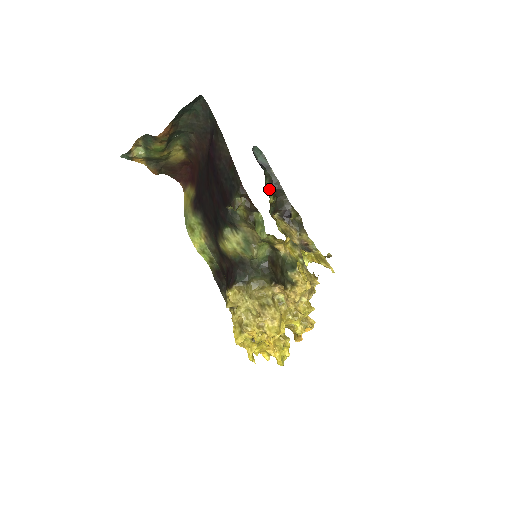
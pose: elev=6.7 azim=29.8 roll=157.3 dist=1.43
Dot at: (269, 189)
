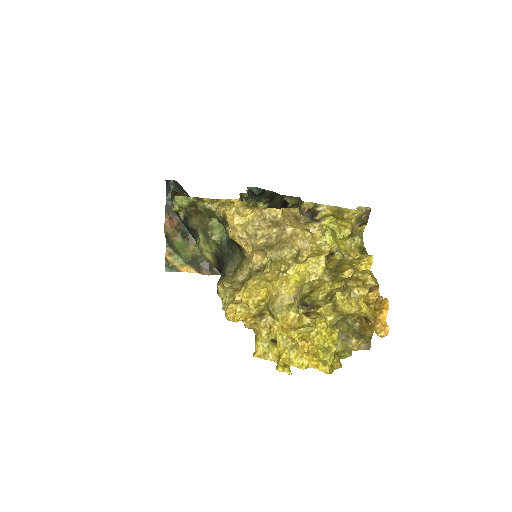
Dot at: occluded
